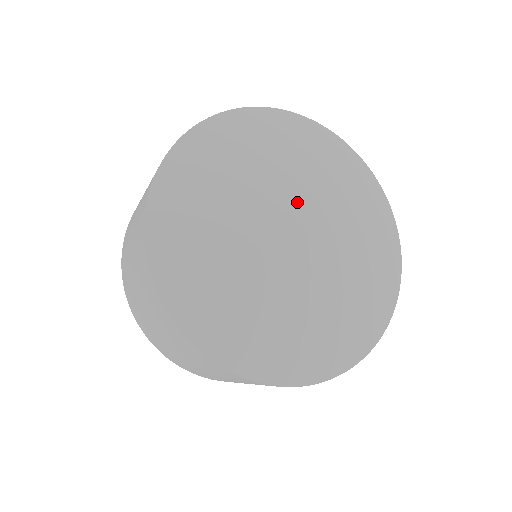
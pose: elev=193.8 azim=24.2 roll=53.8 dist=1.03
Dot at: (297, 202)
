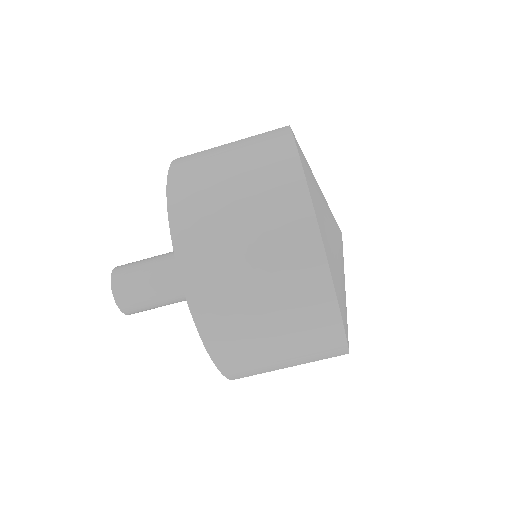
Dot at: occluded
